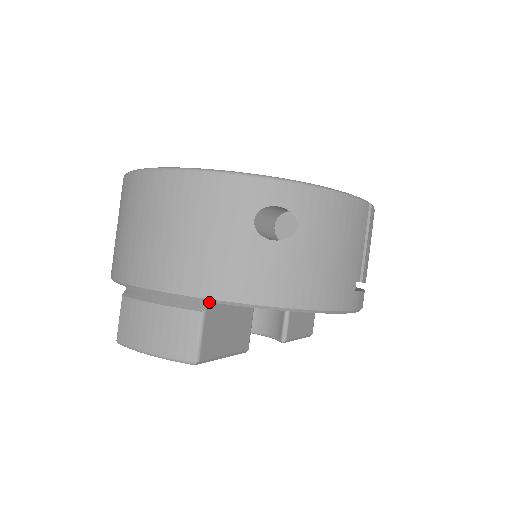
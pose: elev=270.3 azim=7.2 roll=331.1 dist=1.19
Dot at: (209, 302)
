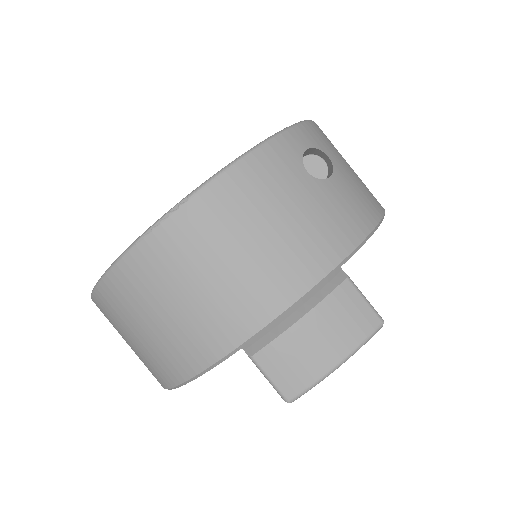
Dot at: (340, 267)
